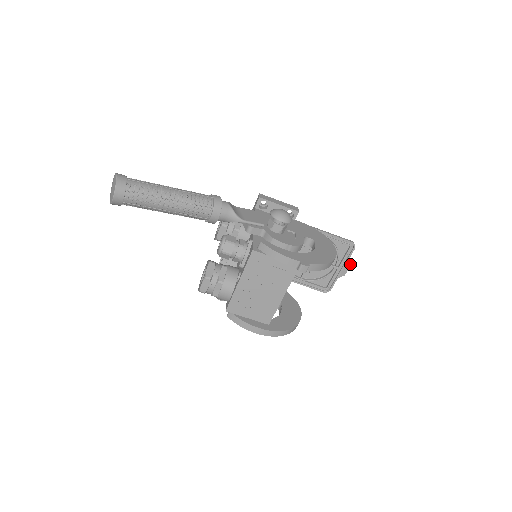
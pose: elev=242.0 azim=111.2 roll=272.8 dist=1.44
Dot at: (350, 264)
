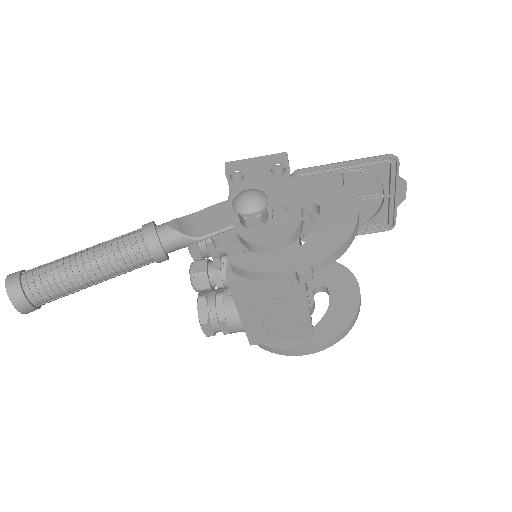
Dot at: (405, 182)
